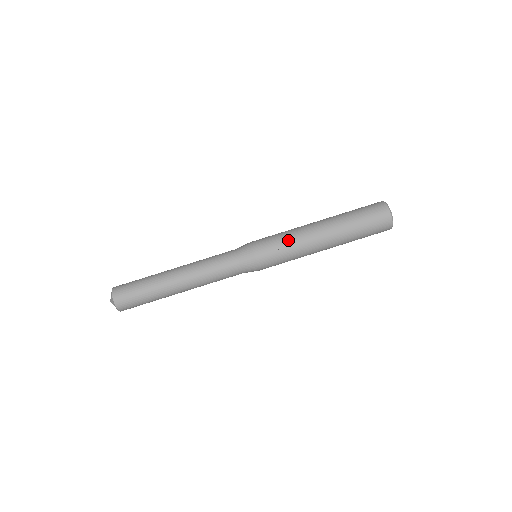
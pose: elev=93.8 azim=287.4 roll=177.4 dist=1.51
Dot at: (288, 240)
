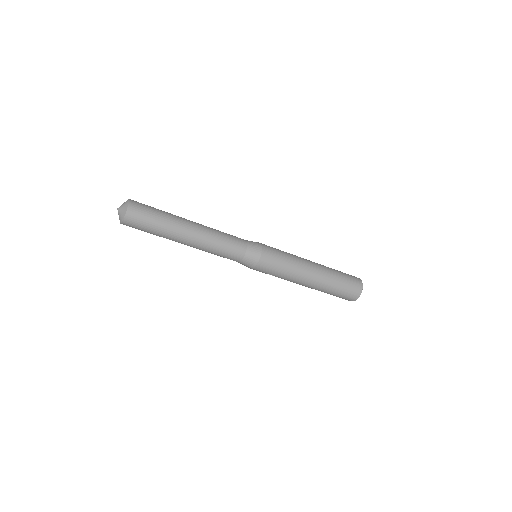
Dot at: occluded
